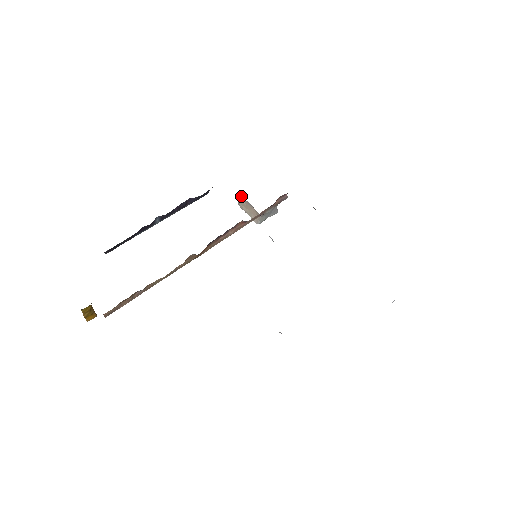
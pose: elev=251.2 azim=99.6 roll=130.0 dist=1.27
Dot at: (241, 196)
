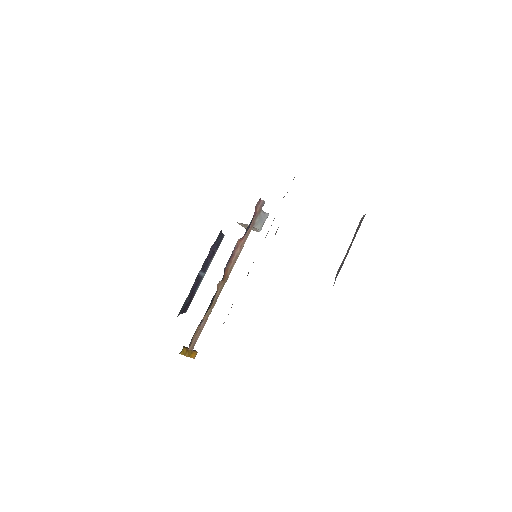
Dot at: (238, 223)
